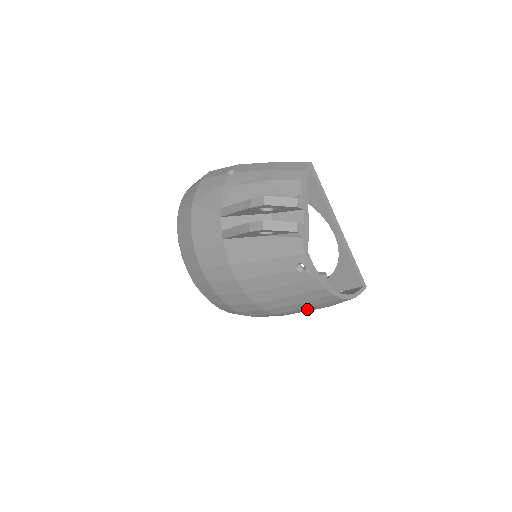
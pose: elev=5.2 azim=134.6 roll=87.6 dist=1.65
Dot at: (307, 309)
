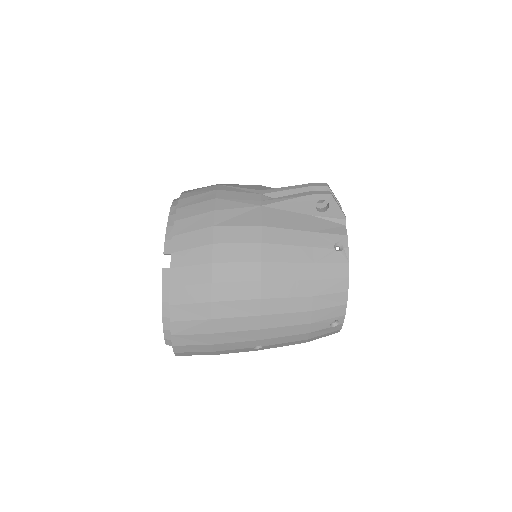
Dot at: (299, 317)
